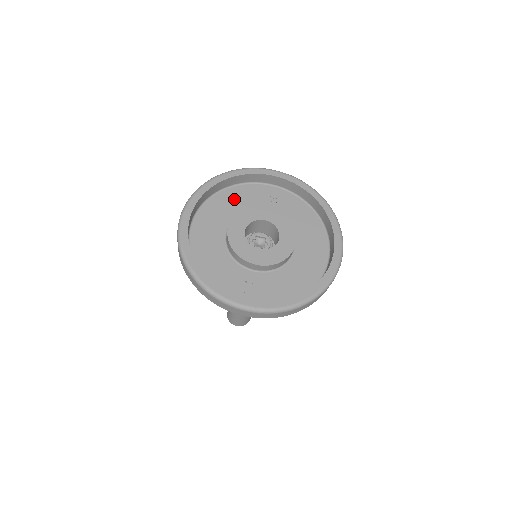
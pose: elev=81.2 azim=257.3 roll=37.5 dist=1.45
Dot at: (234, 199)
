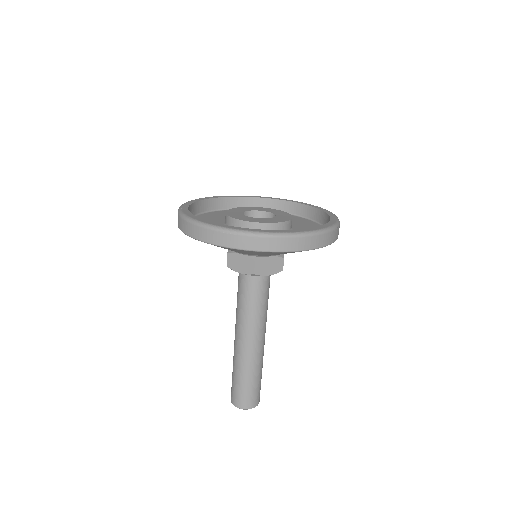
Dot at: occluded
